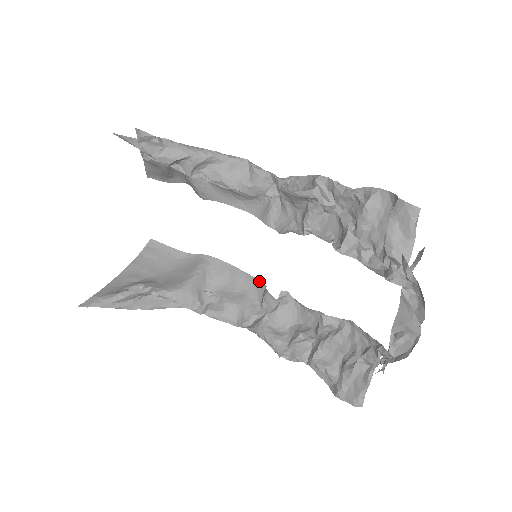
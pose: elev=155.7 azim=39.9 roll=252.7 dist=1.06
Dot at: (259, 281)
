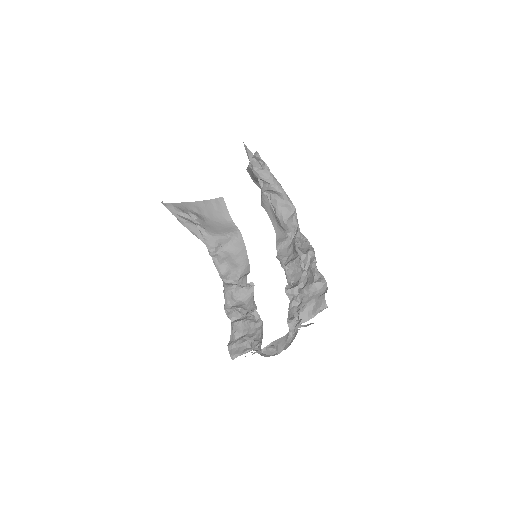
Dot at: (249, 267)
